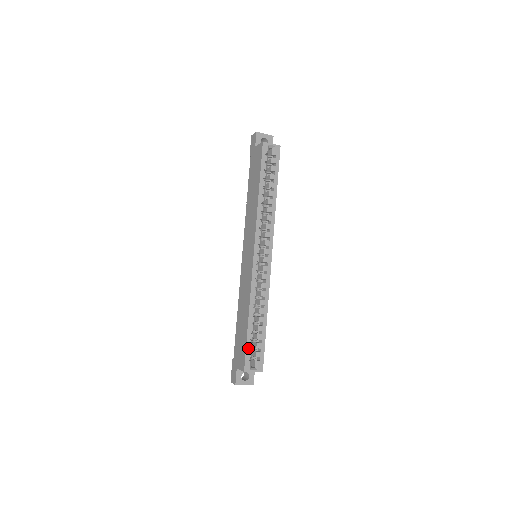
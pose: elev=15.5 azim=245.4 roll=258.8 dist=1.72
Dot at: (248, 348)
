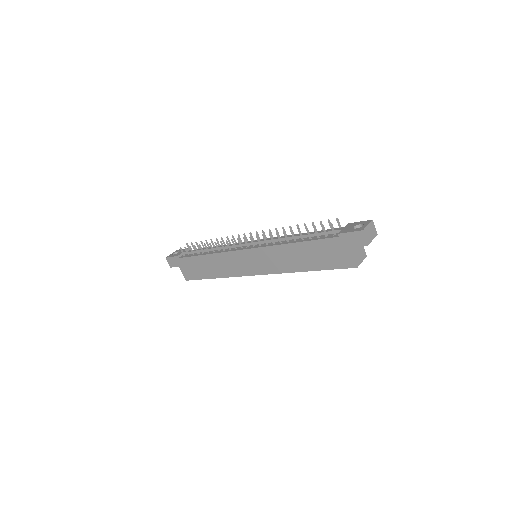
Dot at: (199, 279)
